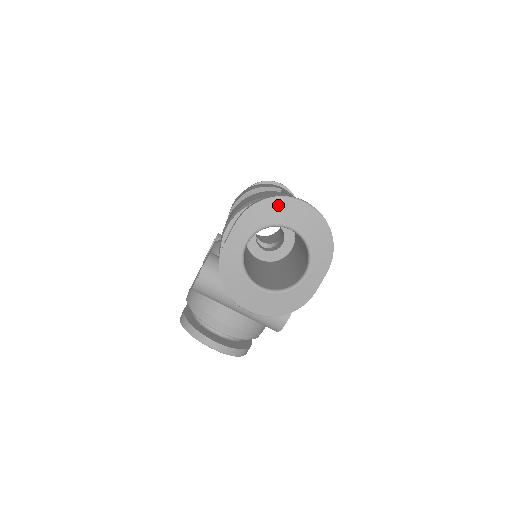
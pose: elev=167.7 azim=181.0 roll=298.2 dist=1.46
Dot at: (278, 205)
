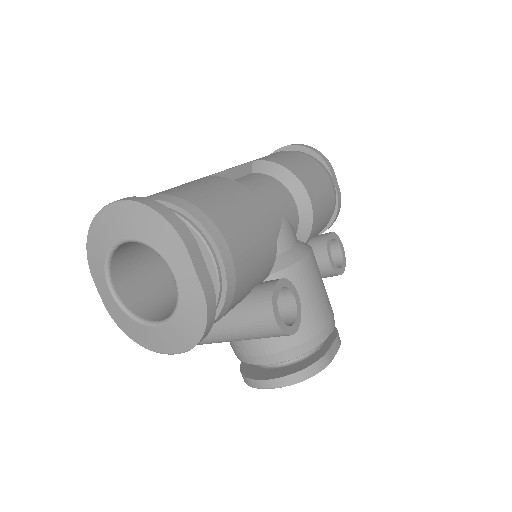
Dot at: (97, 230)
